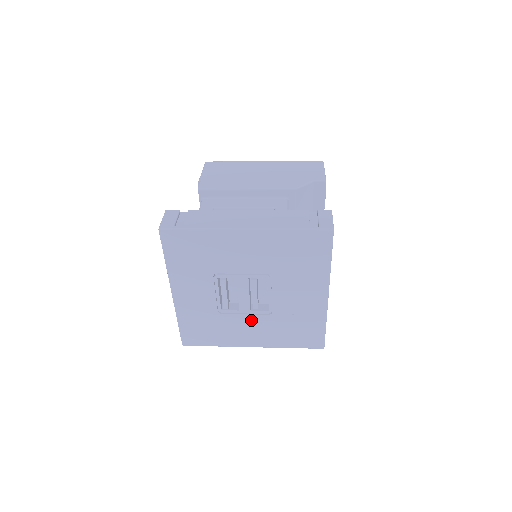
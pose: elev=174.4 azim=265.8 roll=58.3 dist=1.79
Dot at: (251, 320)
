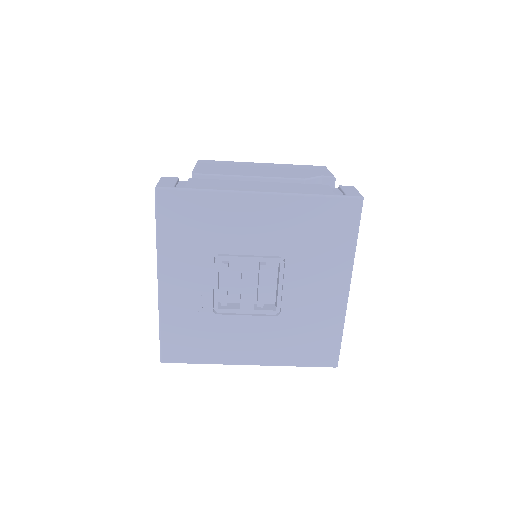
Dot at: (253, 324)
